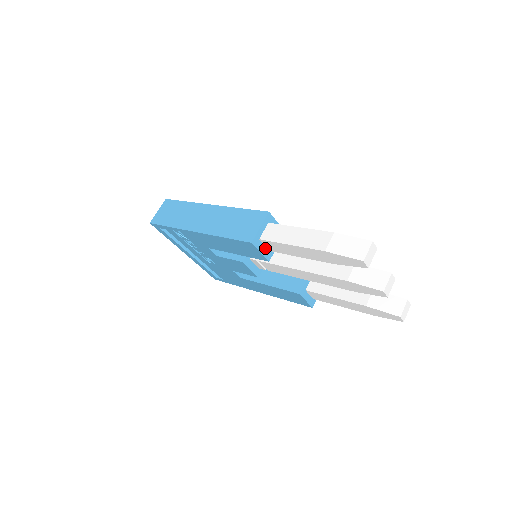
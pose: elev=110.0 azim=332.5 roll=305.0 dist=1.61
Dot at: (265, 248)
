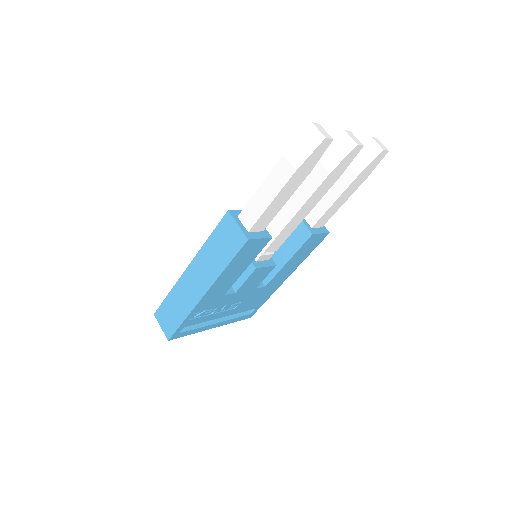
Dot at: (258, 233)
